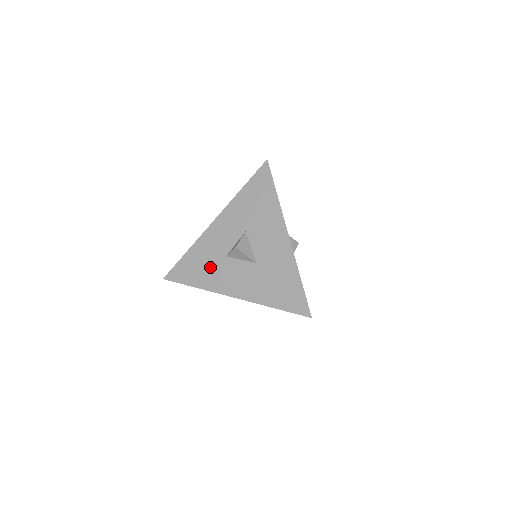
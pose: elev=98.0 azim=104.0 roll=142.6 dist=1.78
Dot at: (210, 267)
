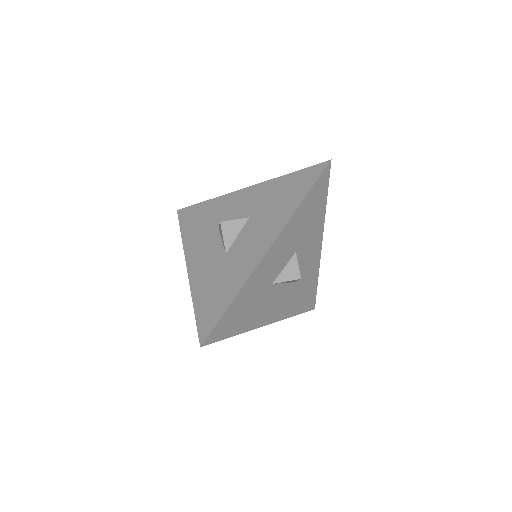
Dot at: (203, 227)
